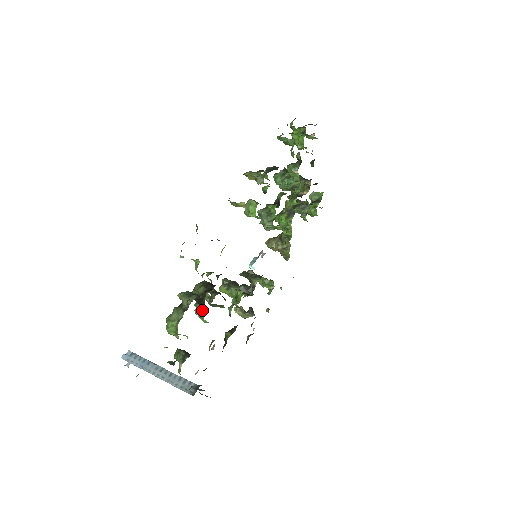
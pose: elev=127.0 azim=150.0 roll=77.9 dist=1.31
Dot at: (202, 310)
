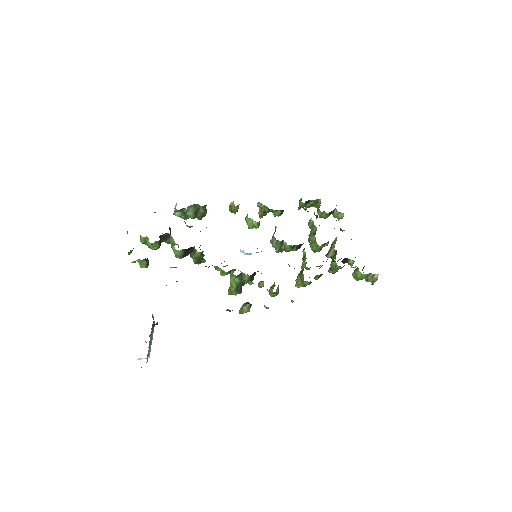
Dot at: occluded
